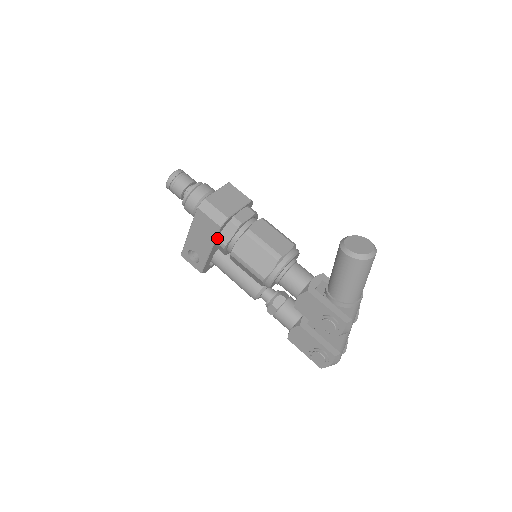
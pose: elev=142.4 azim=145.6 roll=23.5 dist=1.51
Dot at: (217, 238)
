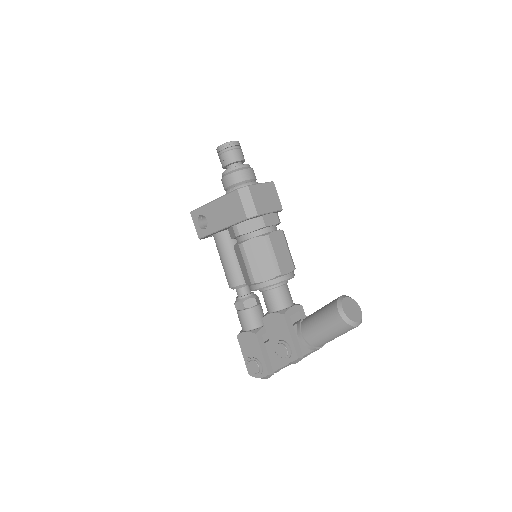
Dot at: (236, 224)
